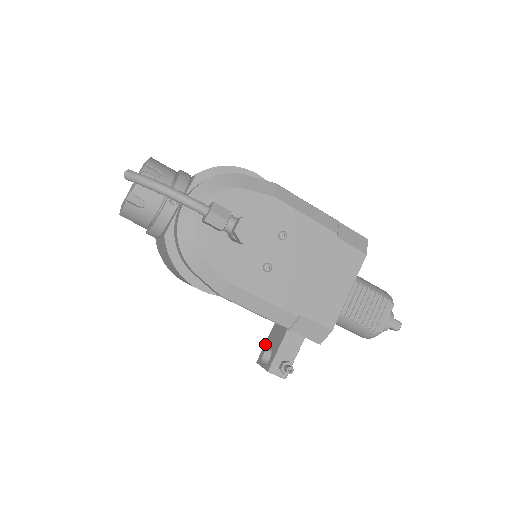
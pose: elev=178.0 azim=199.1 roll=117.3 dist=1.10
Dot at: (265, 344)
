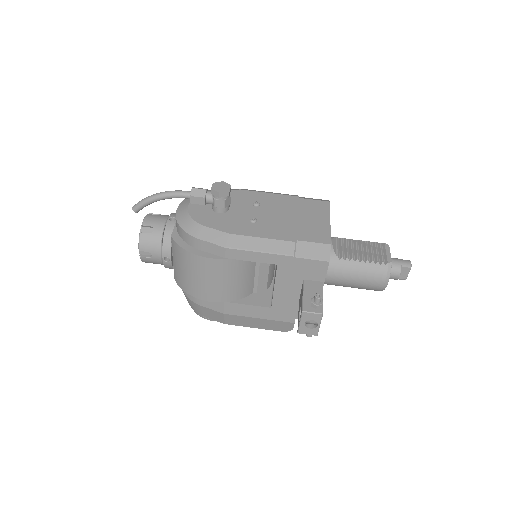
Dot at: (298, 316)
